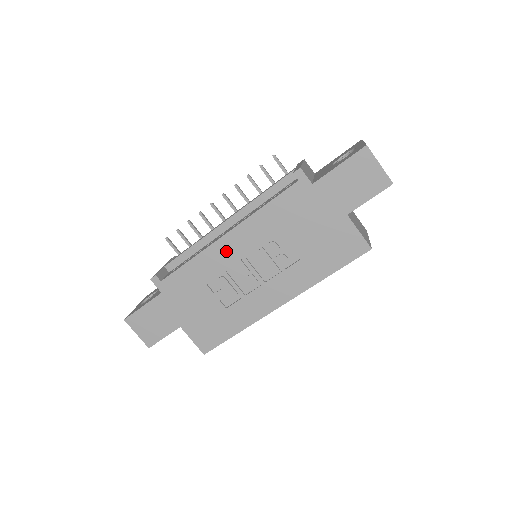
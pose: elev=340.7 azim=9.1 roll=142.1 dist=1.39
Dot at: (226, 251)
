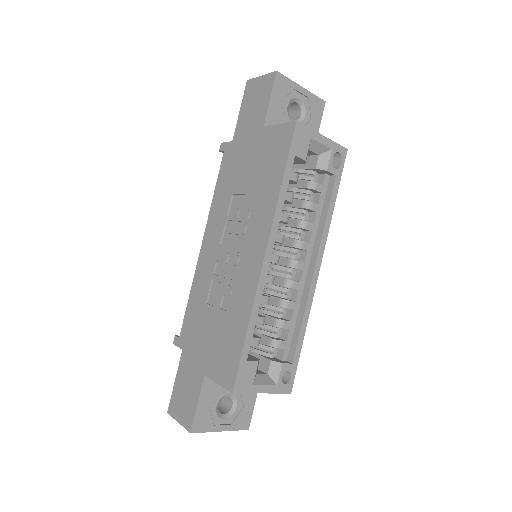
Dot at: (207, 256)
